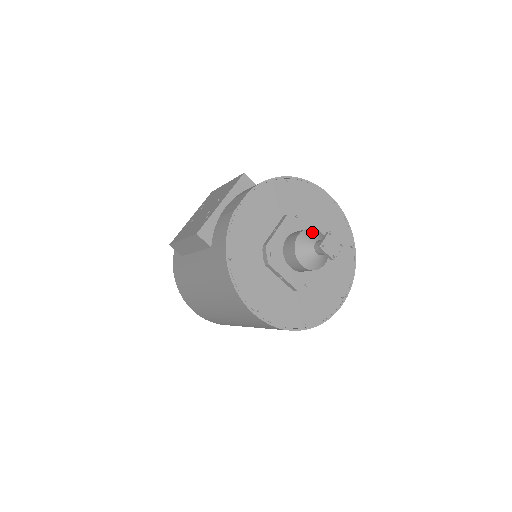
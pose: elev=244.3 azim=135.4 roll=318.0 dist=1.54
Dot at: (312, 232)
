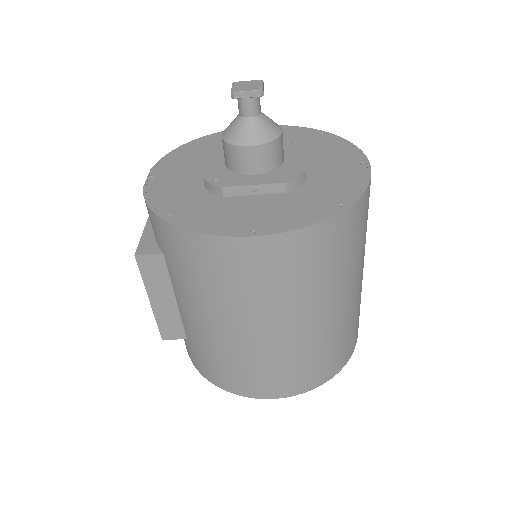
Dot at: occluded
